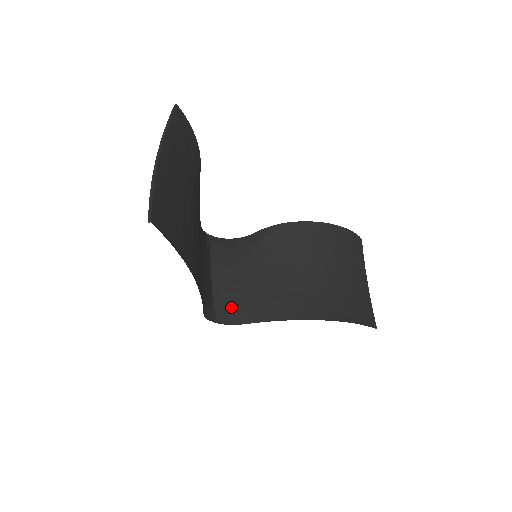
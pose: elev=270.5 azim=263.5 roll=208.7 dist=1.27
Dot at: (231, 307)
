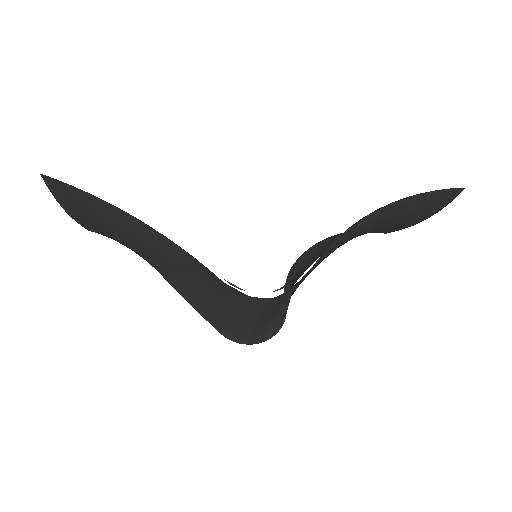
Dot at: occluded
